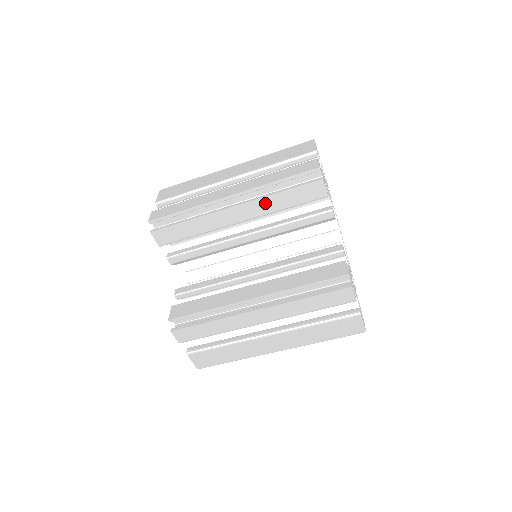
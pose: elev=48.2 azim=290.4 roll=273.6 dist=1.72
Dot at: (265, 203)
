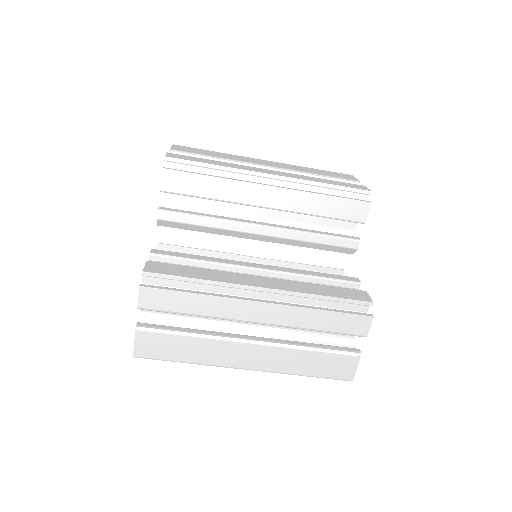
Dot at: (304, 199)
